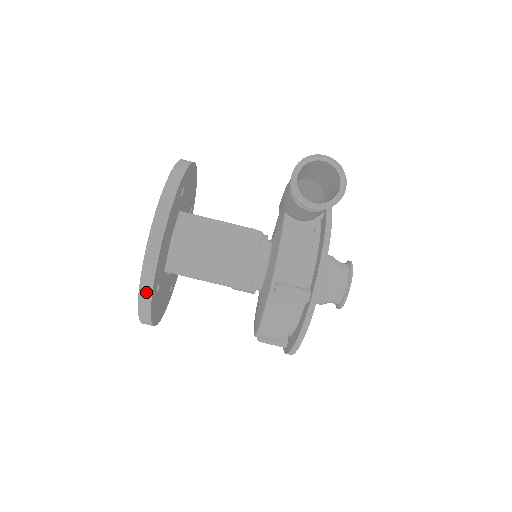
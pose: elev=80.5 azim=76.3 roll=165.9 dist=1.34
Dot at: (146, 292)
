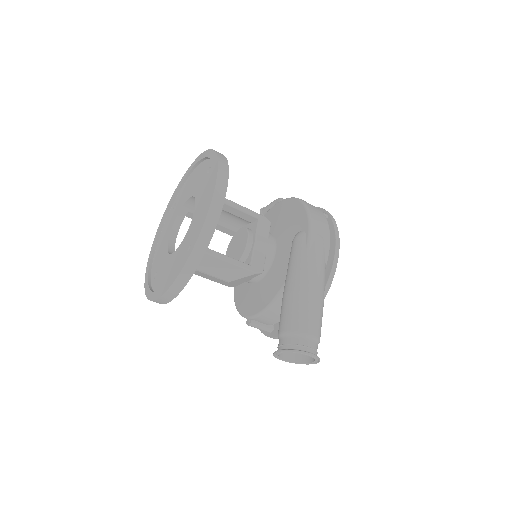
Dot at: occluded
